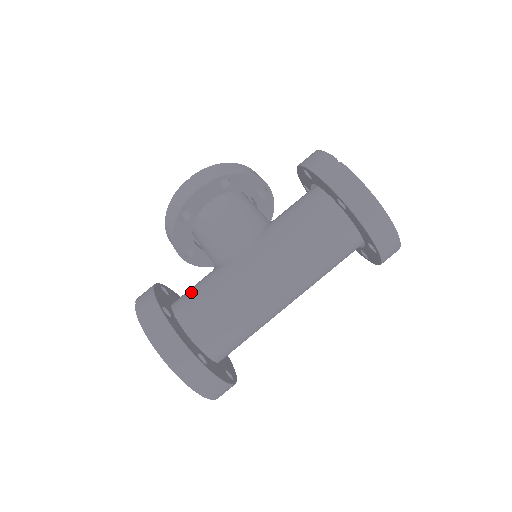
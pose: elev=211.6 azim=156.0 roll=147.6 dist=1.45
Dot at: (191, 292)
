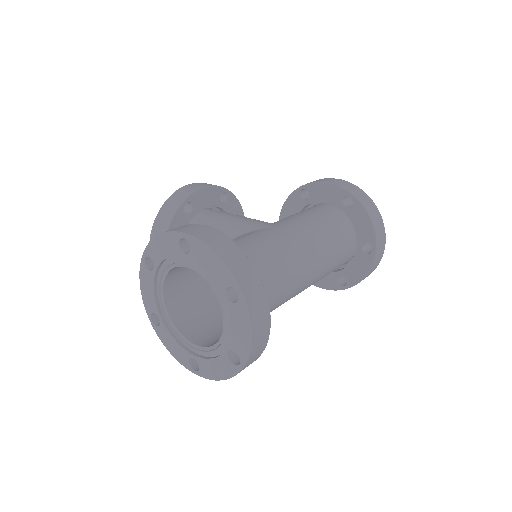
Dot at: occluded
